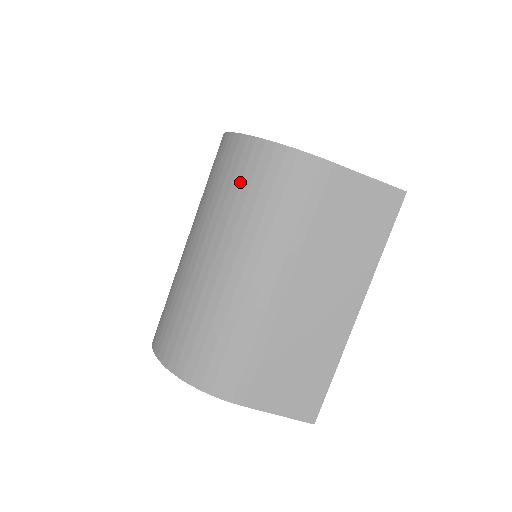
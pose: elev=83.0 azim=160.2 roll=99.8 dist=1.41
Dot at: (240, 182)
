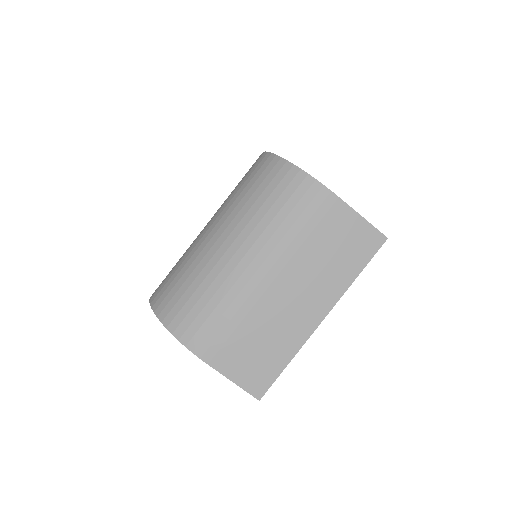
Dot at: (264, 190)
